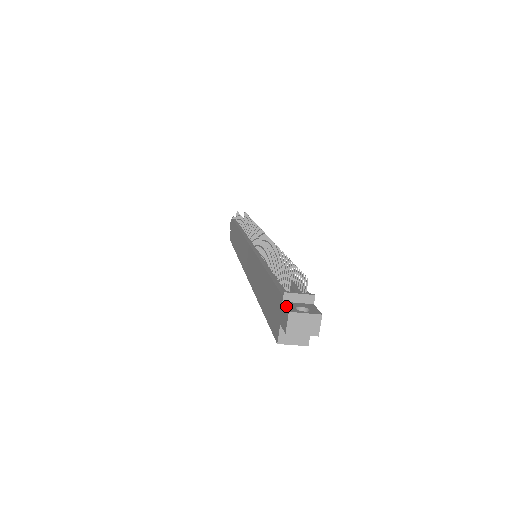
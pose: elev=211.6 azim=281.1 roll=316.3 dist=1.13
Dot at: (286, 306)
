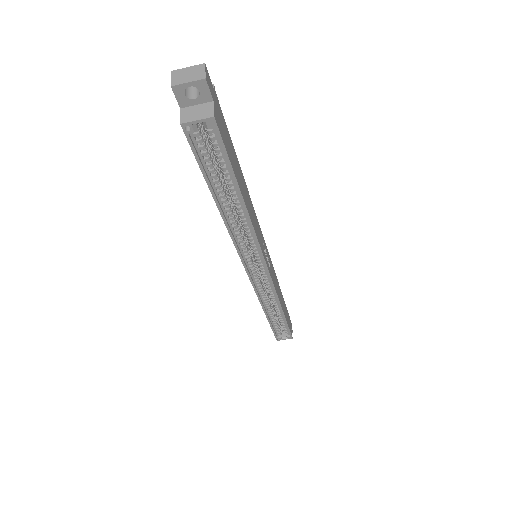
Dot at: occluded
